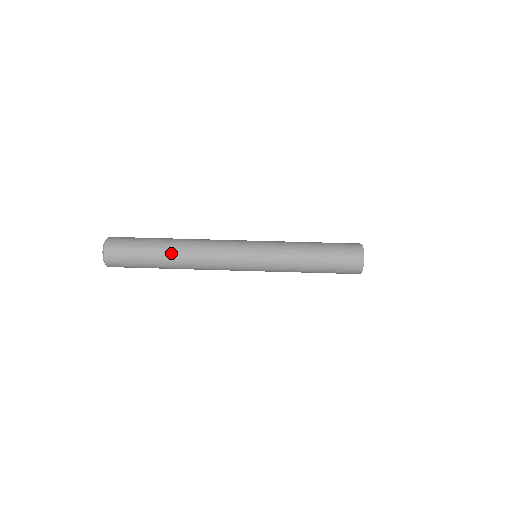
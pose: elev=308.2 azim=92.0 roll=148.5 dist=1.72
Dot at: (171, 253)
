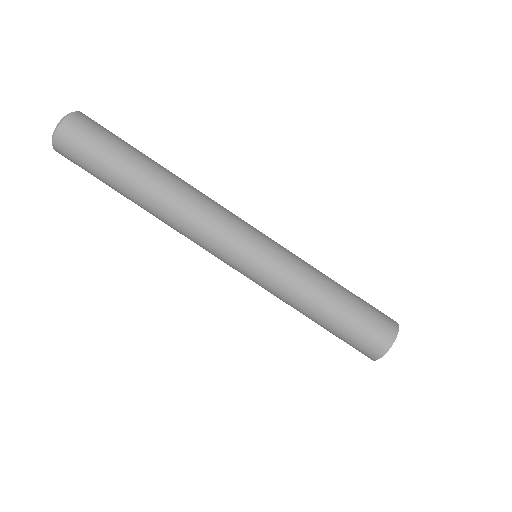
Dot at: (141, 207)
